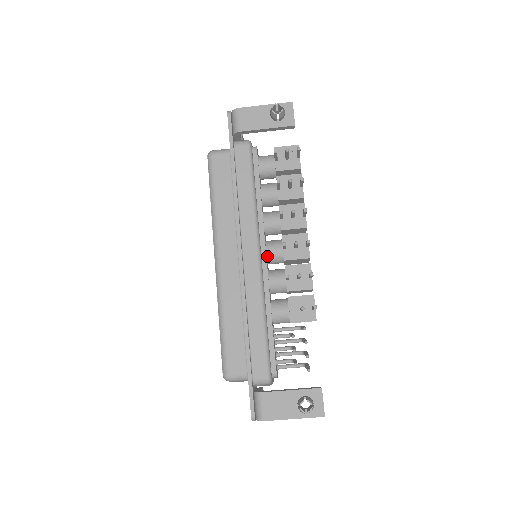
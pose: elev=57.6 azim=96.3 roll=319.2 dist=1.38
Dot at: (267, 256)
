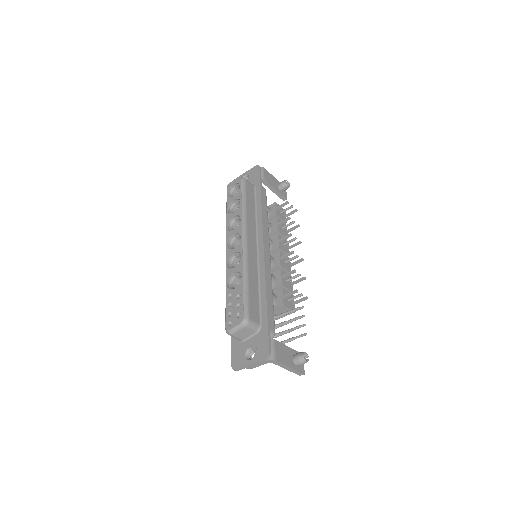
Dot at: occluded
